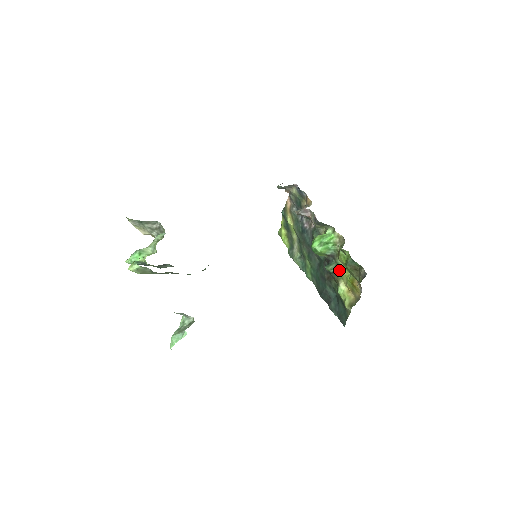
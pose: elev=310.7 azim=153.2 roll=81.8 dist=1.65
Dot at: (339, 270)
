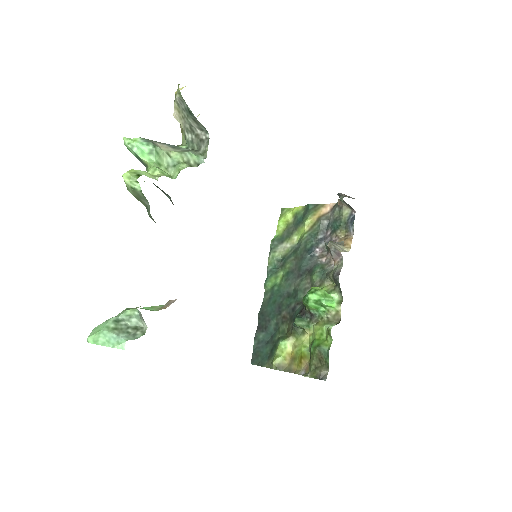
Dot at: (303, 330)
